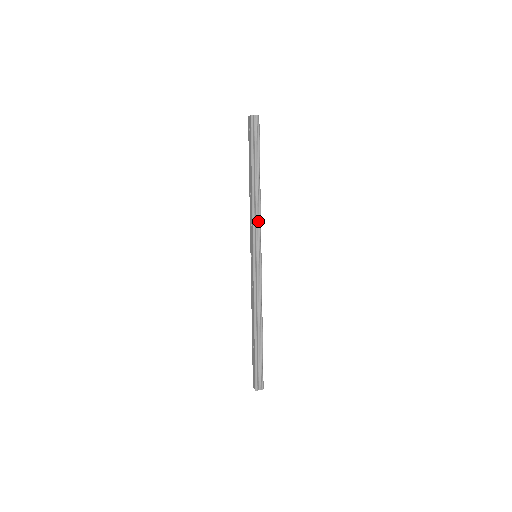
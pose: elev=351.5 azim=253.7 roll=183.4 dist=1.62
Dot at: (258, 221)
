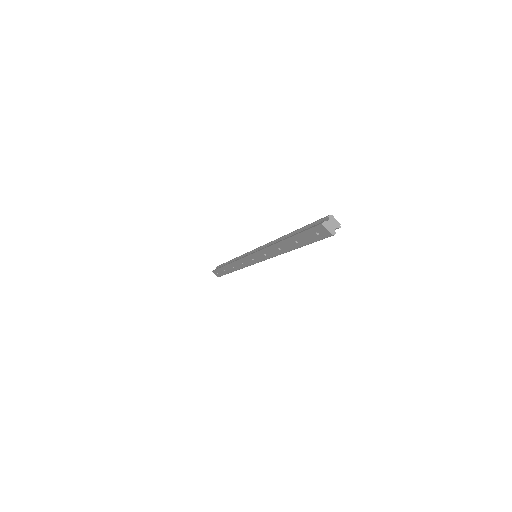
Dot at: occluded
